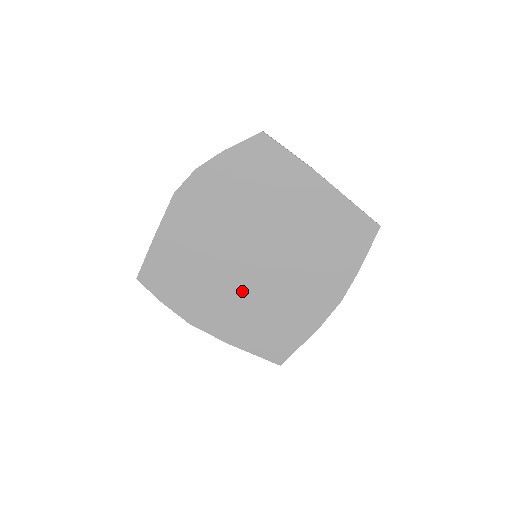
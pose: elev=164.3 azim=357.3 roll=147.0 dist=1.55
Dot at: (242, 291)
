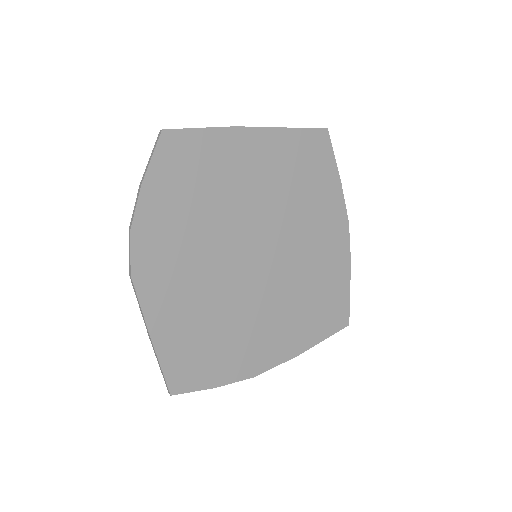
Dot at: (271, 299)
